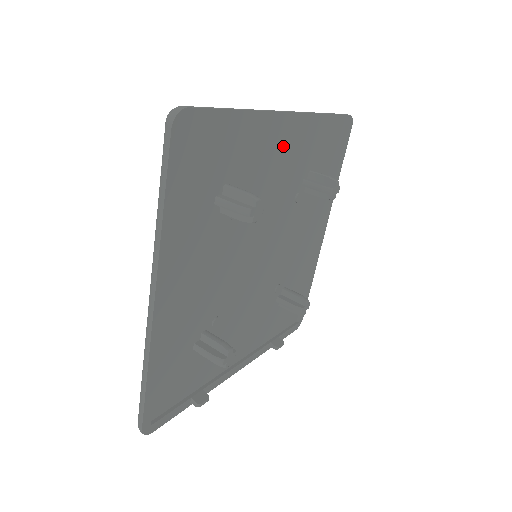
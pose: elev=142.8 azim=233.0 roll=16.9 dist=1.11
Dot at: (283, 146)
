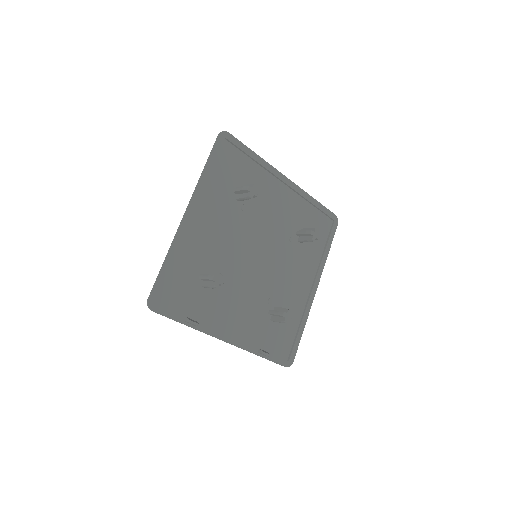
Dot at: (282, 196)
